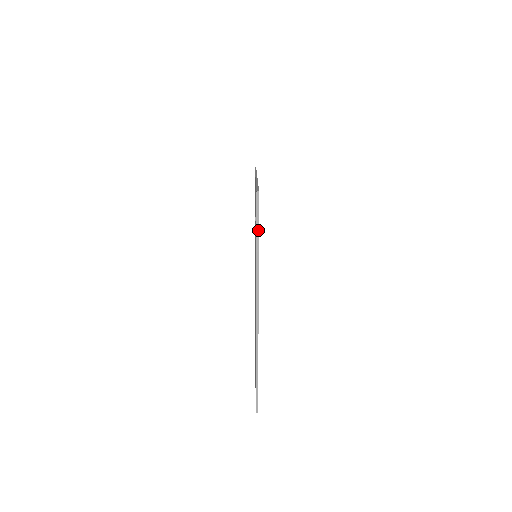
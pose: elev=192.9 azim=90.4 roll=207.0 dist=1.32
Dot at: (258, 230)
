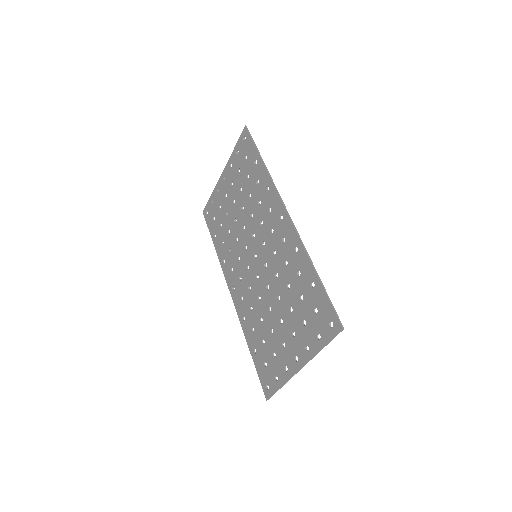
Dot at: (329, 342)
